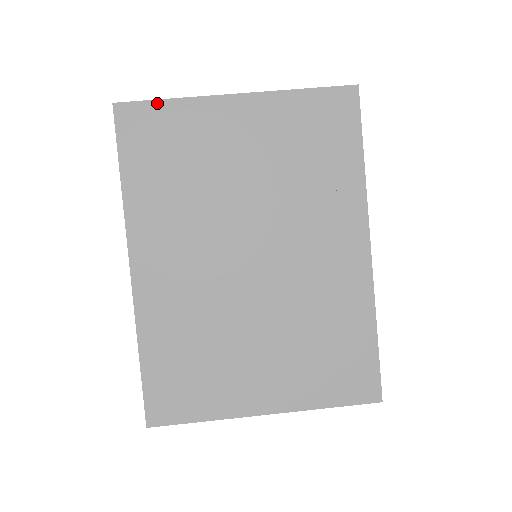
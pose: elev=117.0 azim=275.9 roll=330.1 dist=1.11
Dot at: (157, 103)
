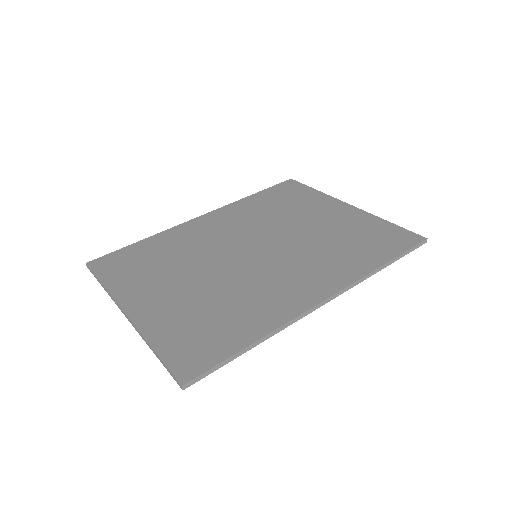
Dot at: (308, 188)
